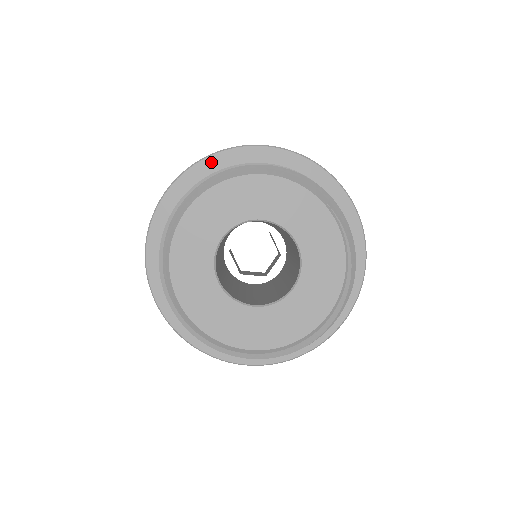
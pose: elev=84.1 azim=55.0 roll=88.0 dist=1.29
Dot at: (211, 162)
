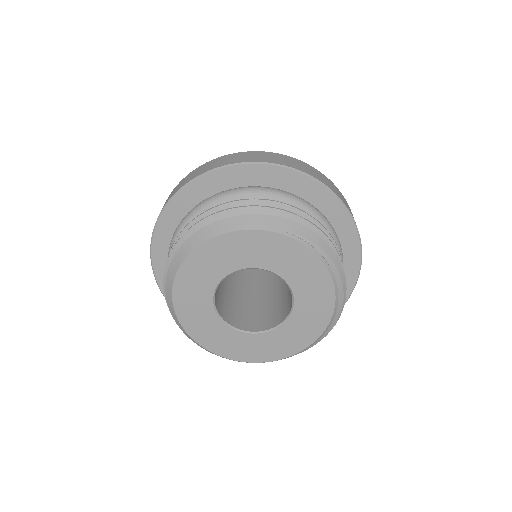
Dot at: (168, 214)
